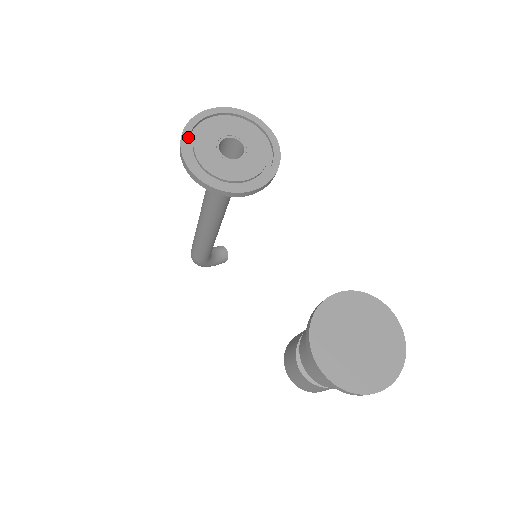
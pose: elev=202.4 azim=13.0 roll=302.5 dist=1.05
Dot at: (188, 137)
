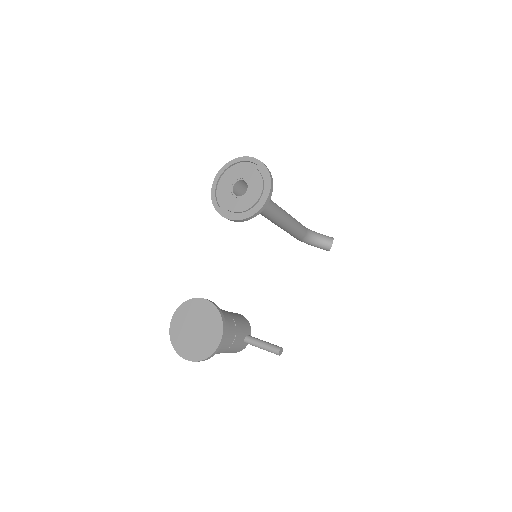
Dot at: (227, 167)
